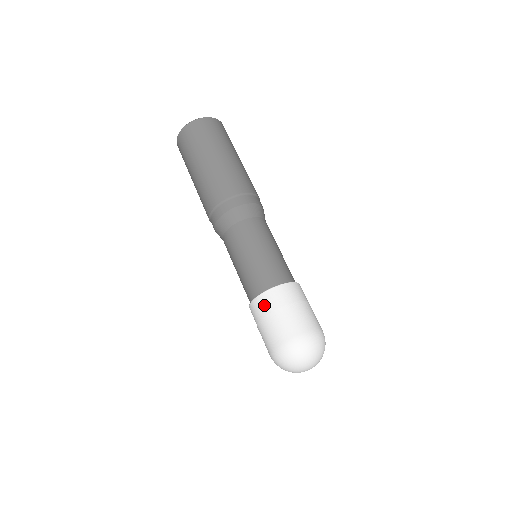
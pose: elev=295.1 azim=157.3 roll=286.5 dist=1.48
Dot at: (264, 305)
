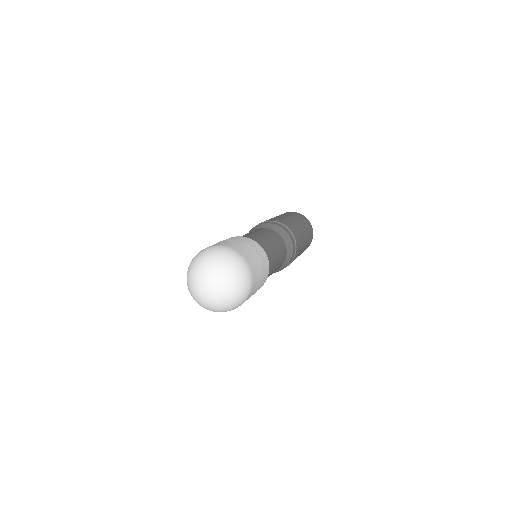
Dot at: (238, 238)
